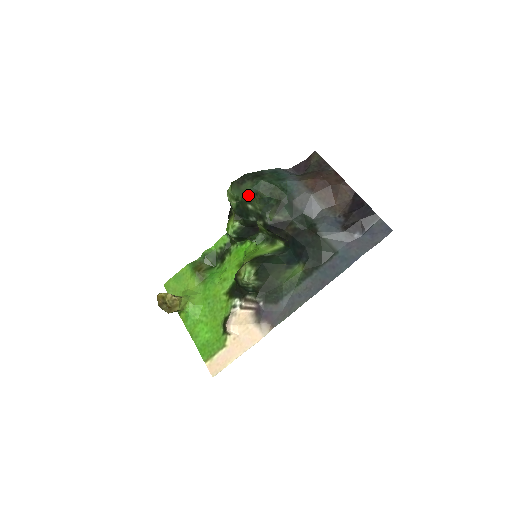
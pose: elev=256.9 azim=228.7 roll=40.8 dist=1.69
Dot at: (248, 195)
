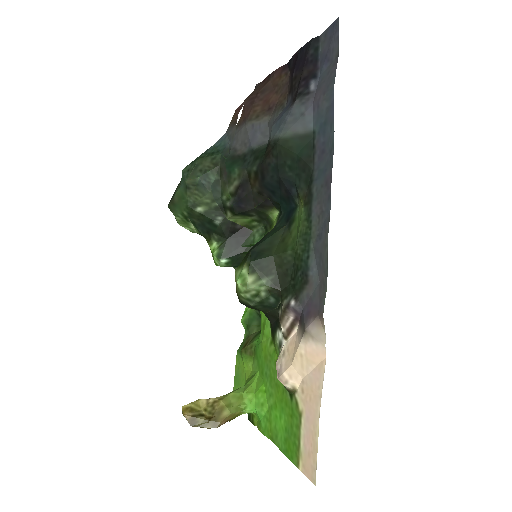
Dot at: (185, 199)
